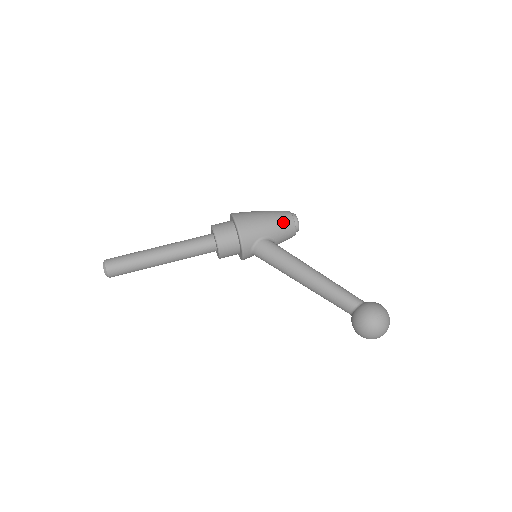
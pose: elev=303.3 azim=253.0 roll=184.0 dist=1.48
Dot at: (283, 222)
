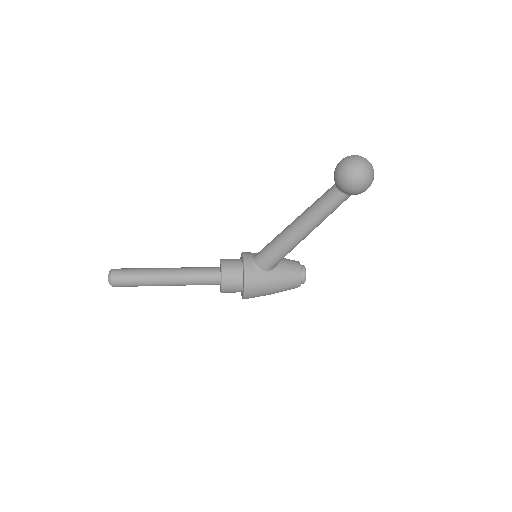
Dot at: occluded
